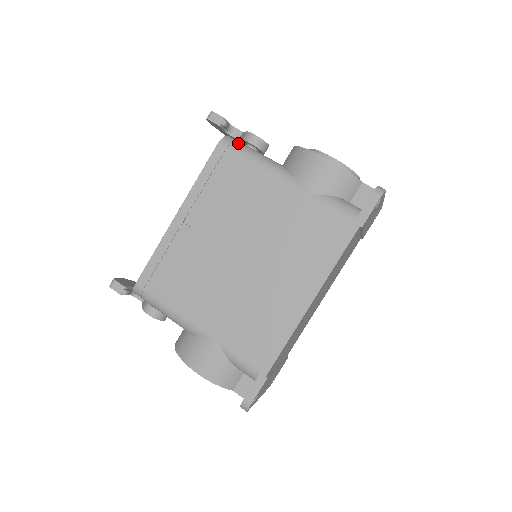
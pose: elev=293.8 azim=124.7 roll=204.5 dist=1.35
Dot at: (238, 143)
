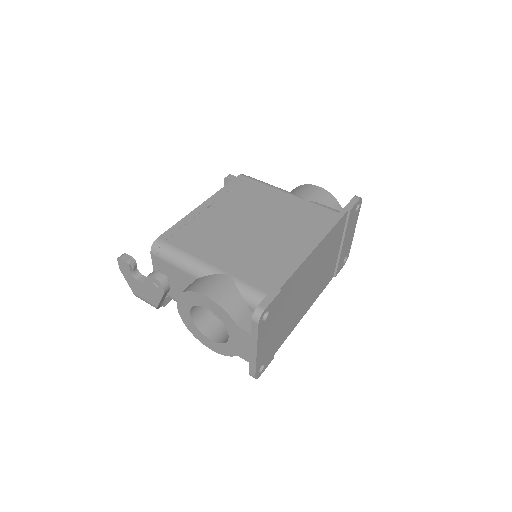
Dot at: occluded
